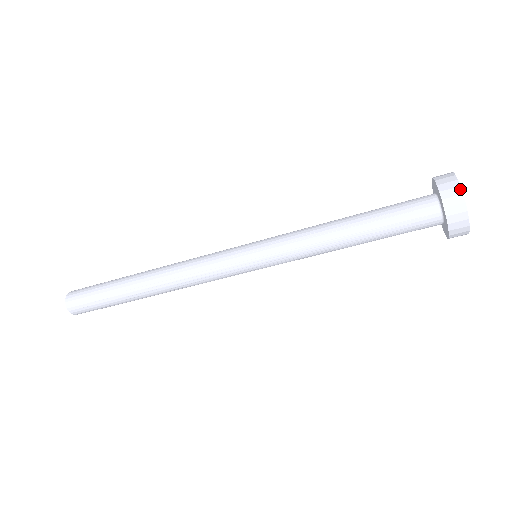
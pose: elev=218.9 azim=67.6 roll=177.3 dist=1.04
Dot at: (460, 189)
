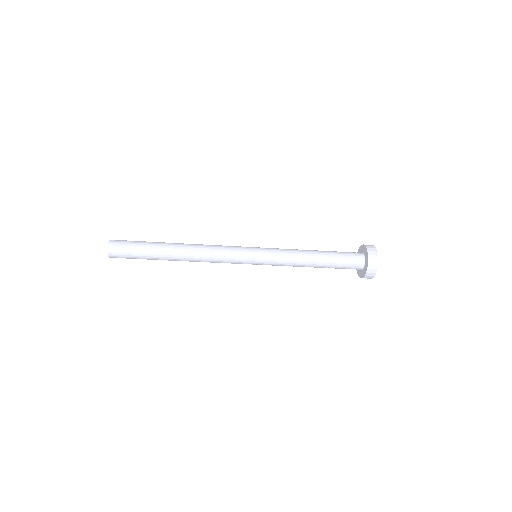
Dot at: (375, 274)
